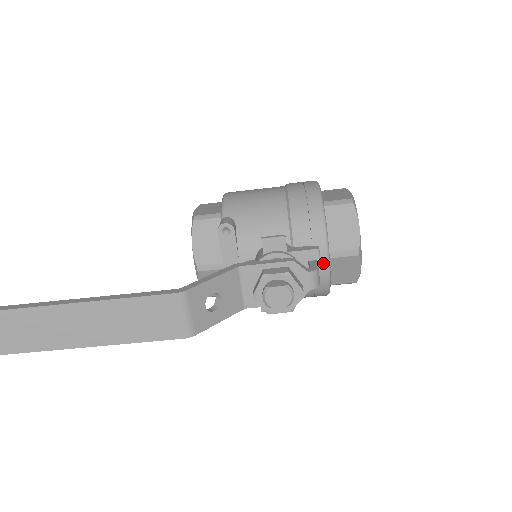
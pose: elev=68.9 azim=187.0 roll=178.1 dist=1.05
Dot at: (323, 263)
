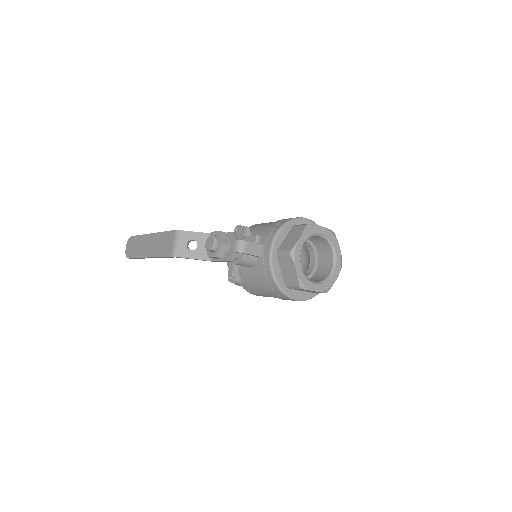
Dot at: (268, 254)
